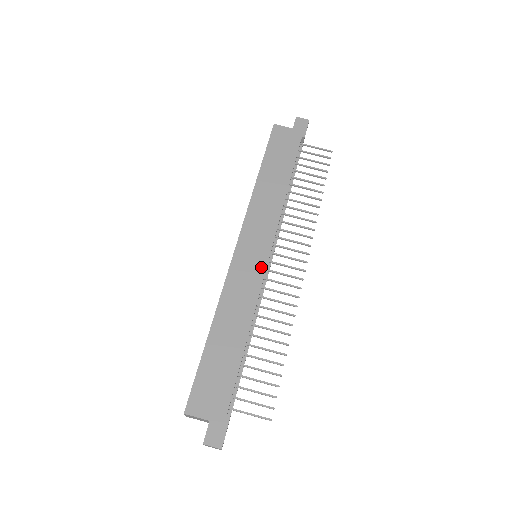
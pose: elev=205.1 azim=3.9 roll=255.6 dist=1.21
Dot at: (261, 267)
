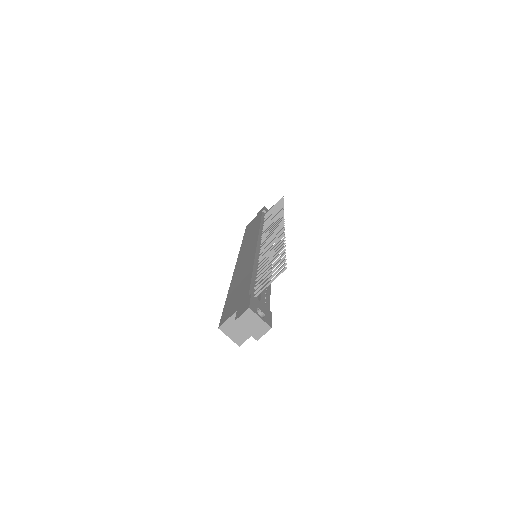
Dot at: (253, 249)
